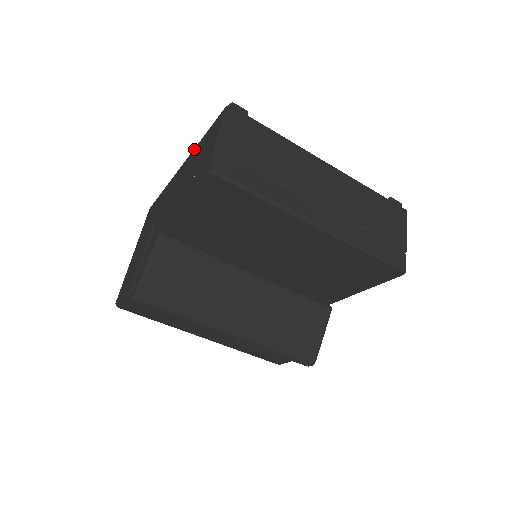
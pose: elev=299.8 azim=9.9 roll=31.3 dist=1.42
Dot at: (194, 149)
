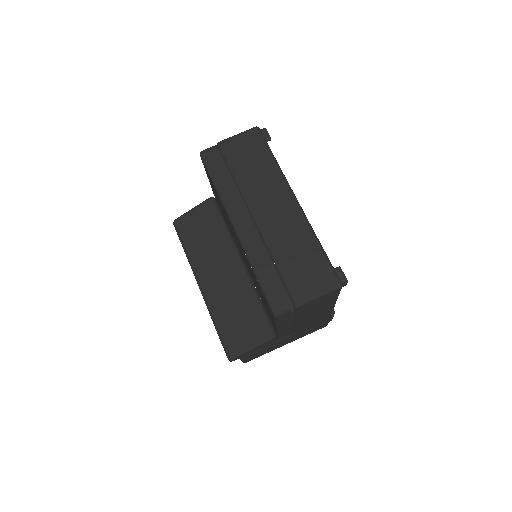
Dot at: occluded
